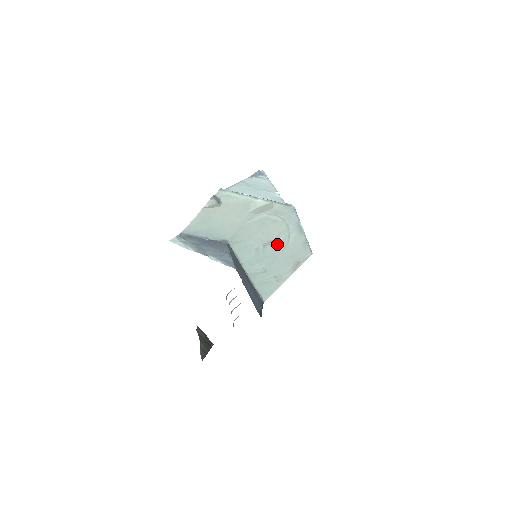
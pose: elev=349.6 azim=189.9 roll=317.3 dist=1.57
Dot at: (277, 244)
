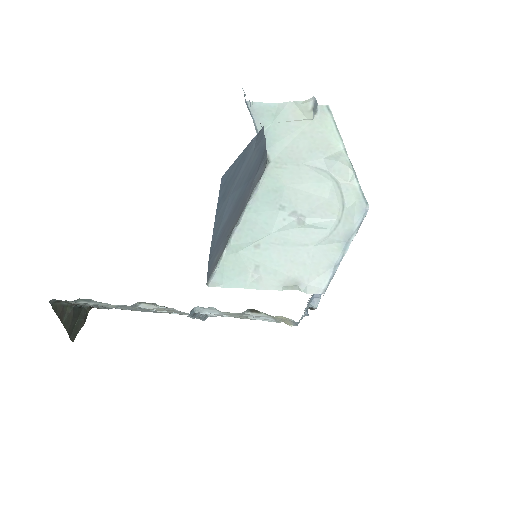
Dot at: (306, 229)
